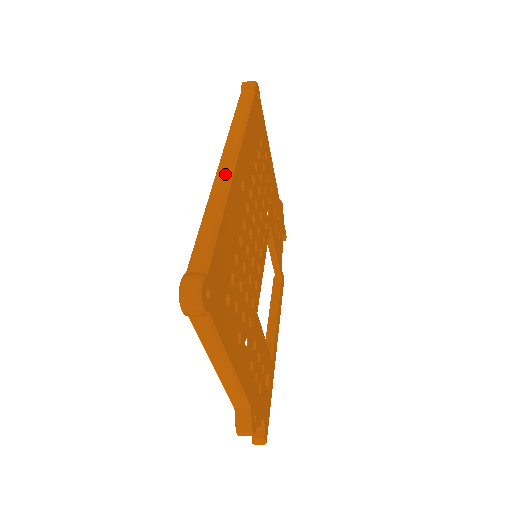
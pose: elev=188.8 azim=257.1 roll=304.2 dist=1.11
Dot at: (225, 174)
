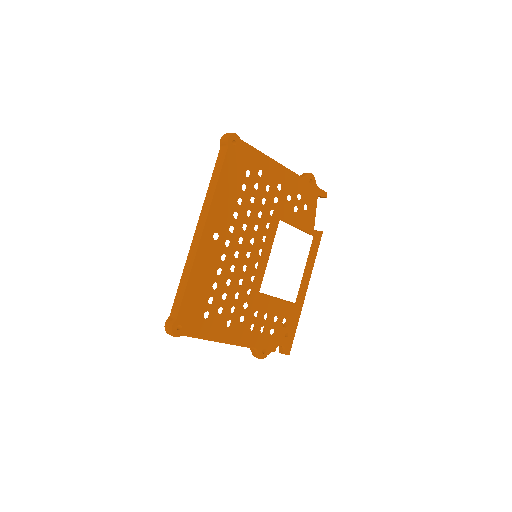
Dot at: (195, 243)
